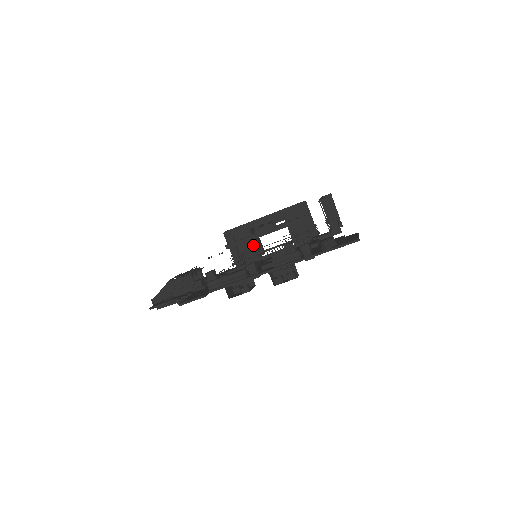
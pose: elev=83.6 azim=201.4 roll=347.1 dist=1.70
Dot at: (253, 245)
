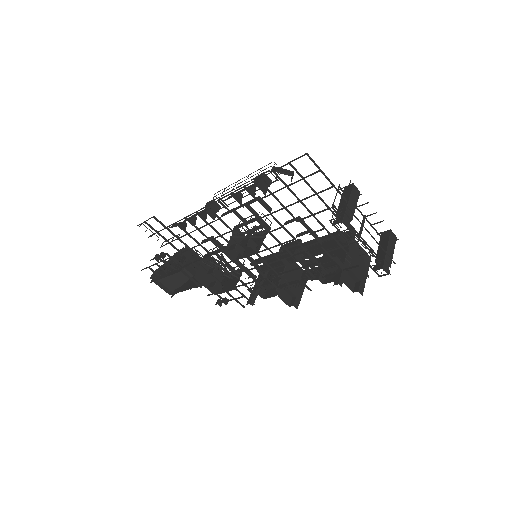
Dot at: occluded
